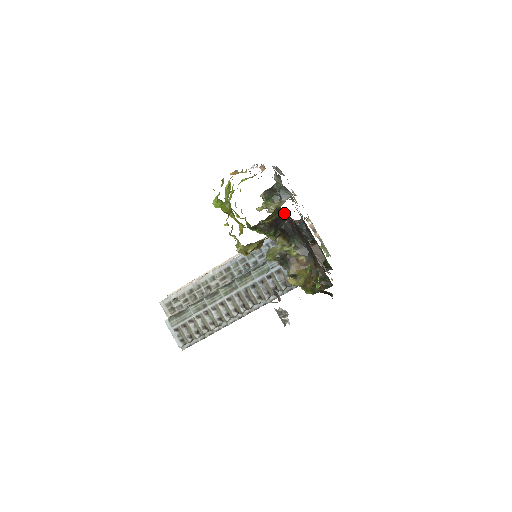
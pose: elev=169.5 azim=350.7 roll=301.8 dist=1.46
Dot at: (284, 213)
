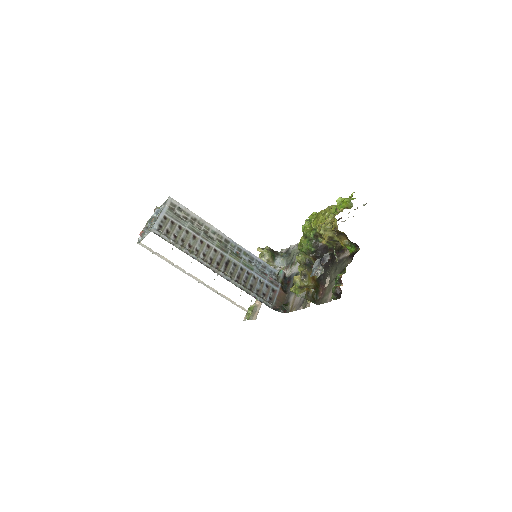
Dot at: (331, 250)
